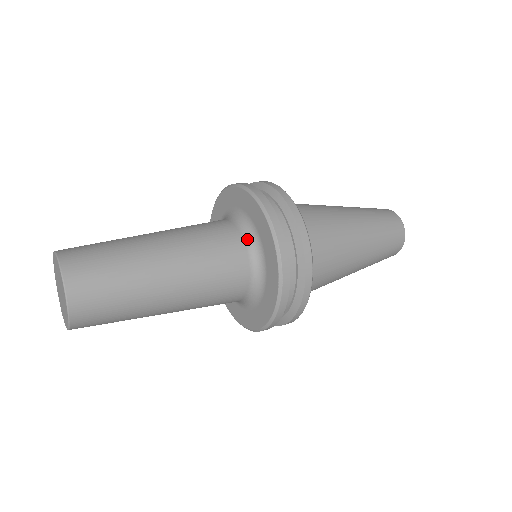
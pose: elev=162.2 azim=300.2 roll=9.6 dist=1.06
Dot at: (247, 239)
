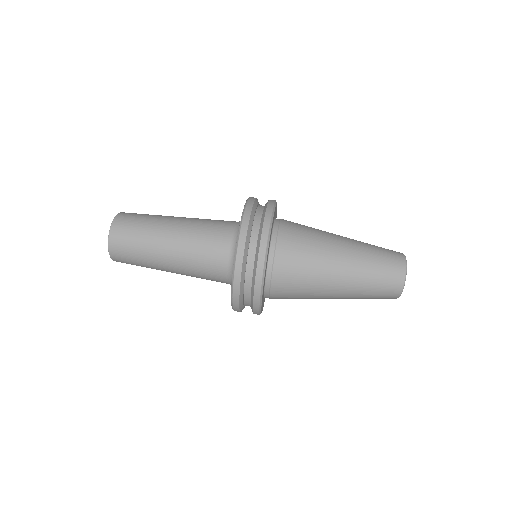
Dot at: (230, 264)
